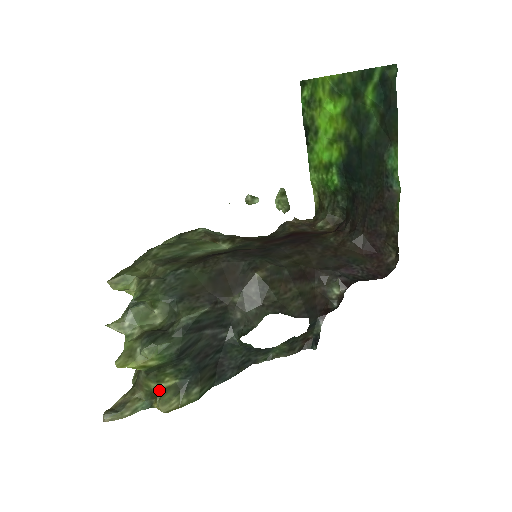
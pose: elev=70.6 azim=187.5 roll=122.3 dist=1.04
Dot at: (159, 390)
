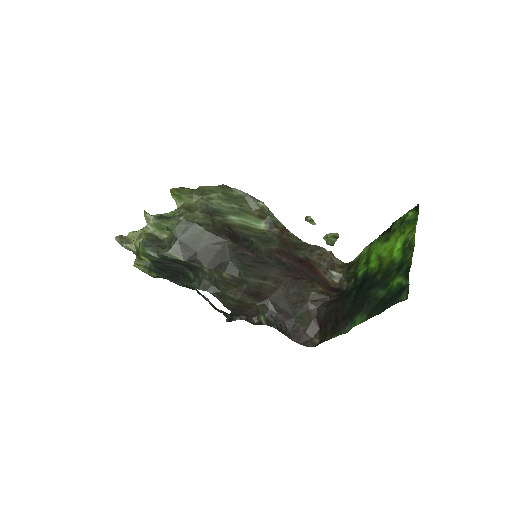
Dot at: (141, 257)
